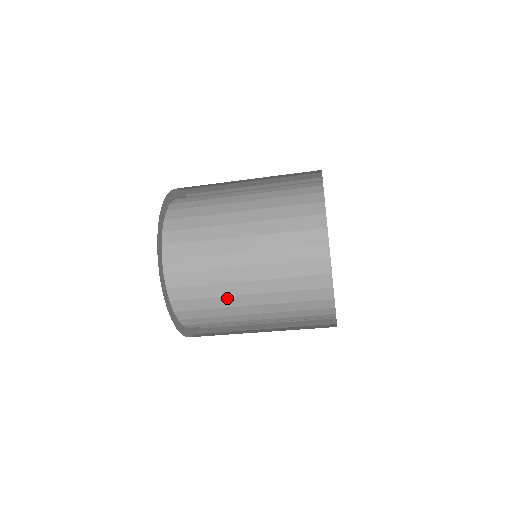
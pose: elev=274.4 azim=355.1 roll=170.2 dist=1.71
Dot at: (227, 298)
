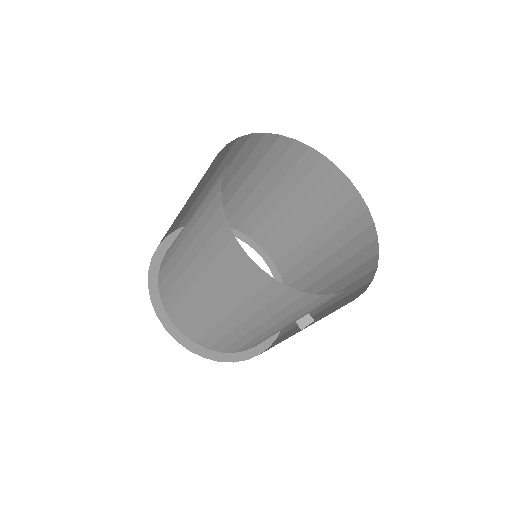
Dot at: (196, 305)
